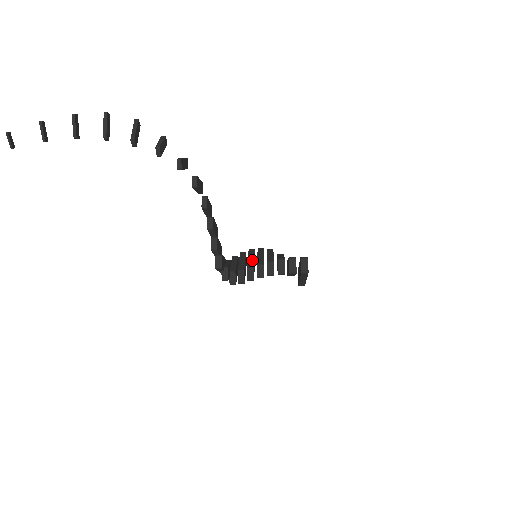
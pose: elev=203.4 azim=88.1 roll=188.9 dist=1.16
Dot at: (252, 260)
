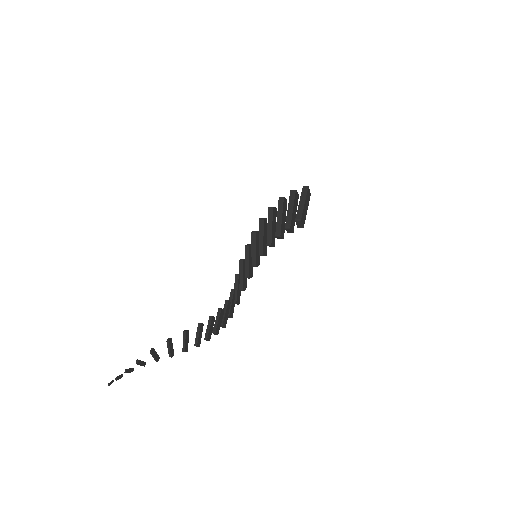
Dot at: (254, 255)
